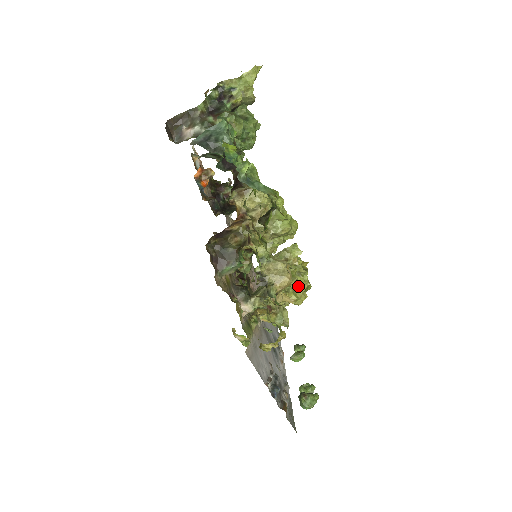
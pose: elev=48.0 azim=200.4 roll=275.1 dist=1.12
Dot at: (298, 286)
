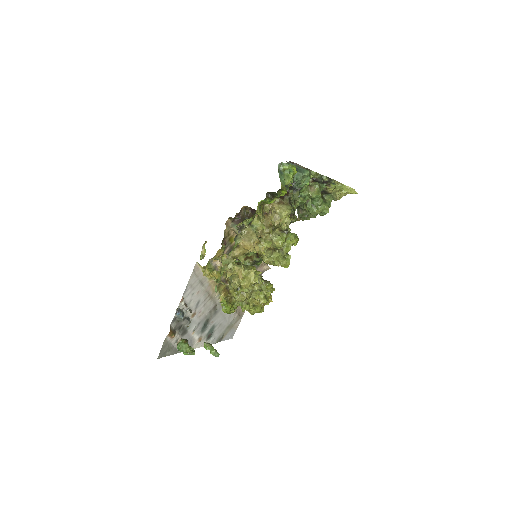
Dot at: (252, 276)
